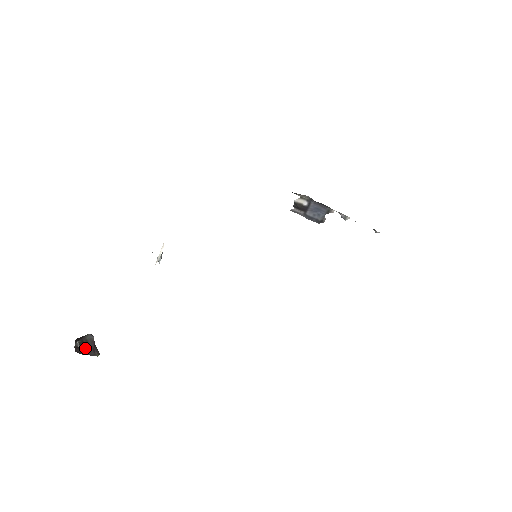
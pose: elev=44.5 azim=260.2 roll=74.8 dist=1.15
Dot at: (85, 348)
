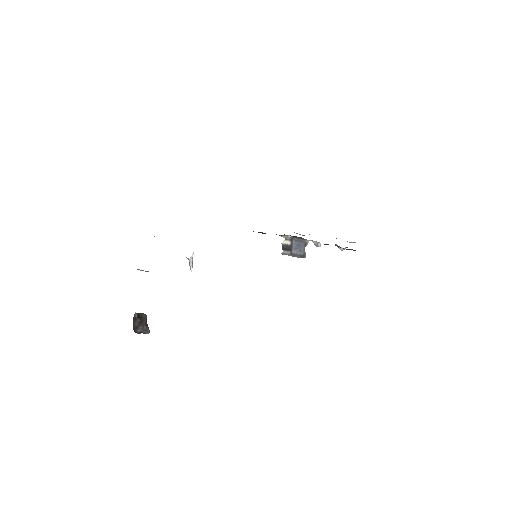
Dot at: (140, 320)
